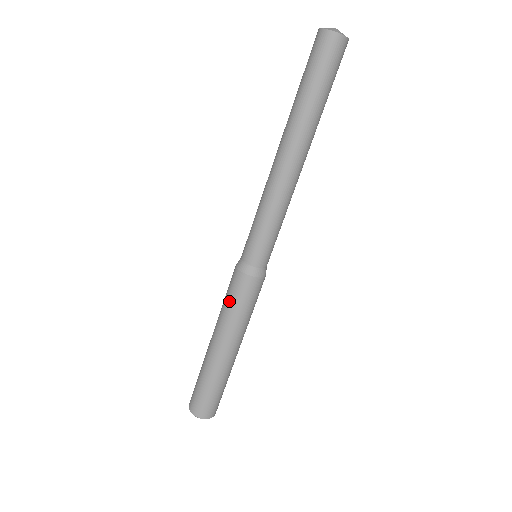
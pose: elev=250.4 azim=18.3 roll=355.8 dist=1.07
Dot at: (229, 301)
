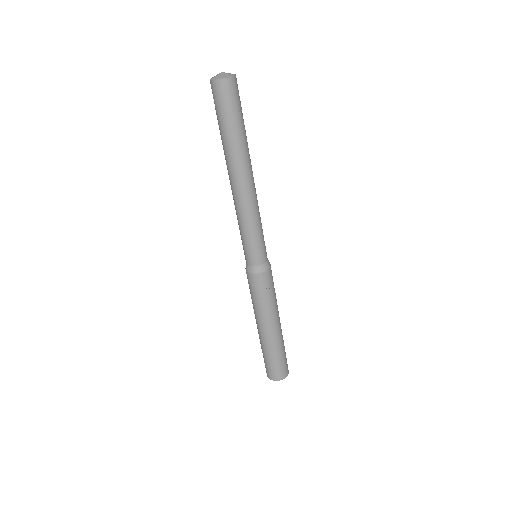
Dot at: (261, 297)
